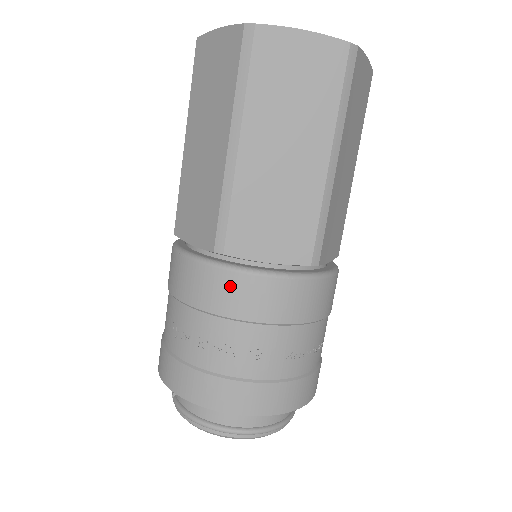
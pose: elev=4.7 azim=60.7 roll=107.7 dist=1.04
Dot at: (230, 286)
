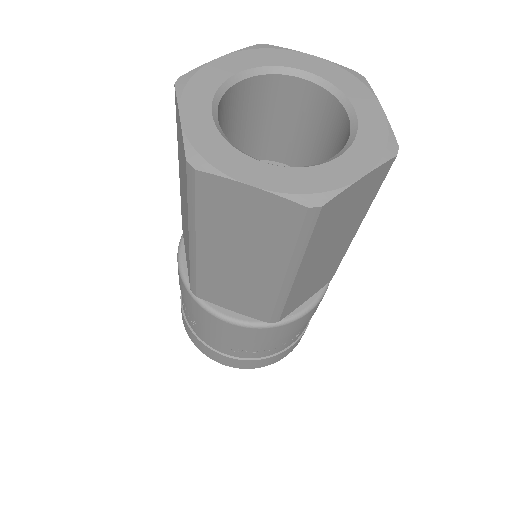
Dot at: (284, 330)
